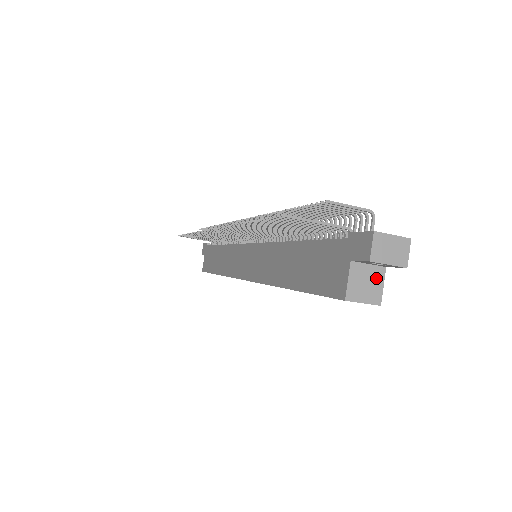
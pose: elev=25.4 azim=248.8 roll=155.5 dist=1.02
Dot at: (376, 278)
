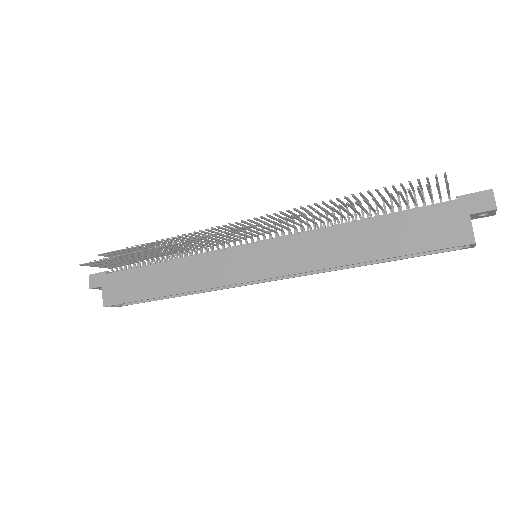
Dot at: occluded
